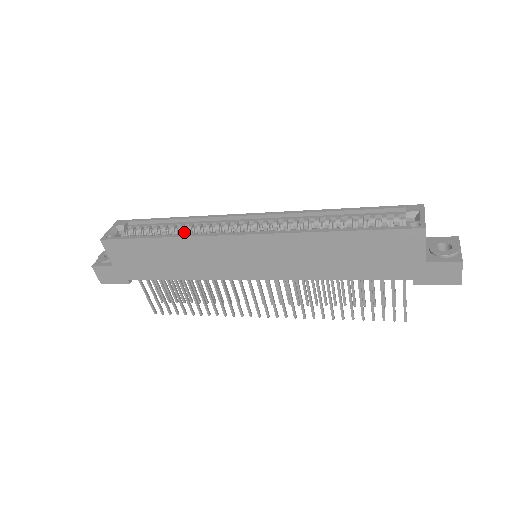
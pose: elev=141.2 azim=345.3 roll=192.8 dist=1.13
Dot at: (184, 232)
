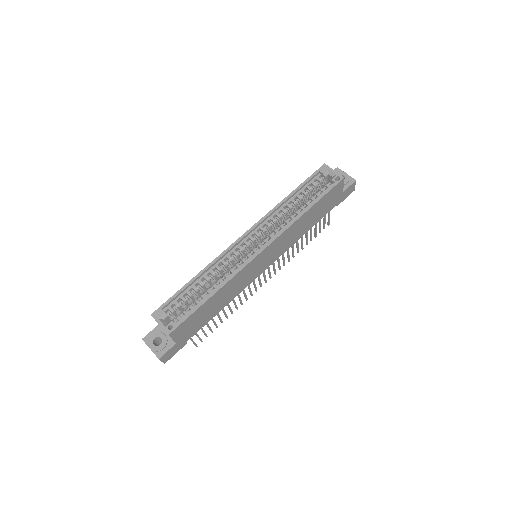
Dot at: (211, 280)
